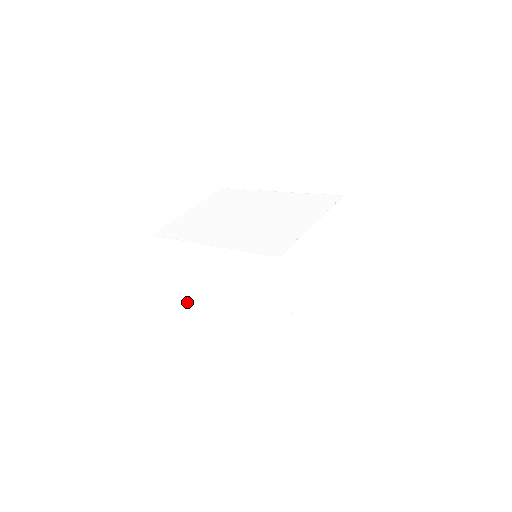
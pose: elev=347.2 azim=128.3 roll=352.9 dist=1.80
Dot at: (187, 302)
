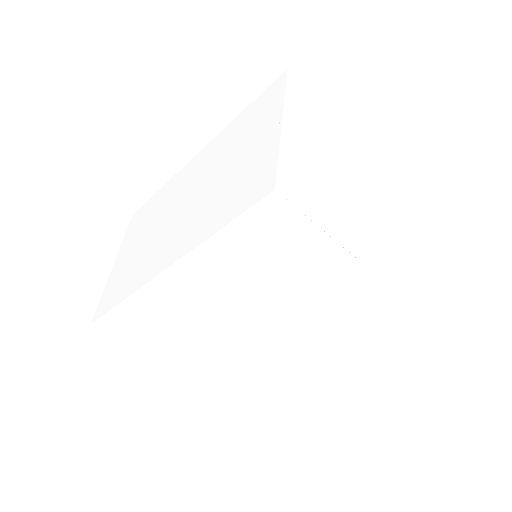
Dot at: (110, 297)
